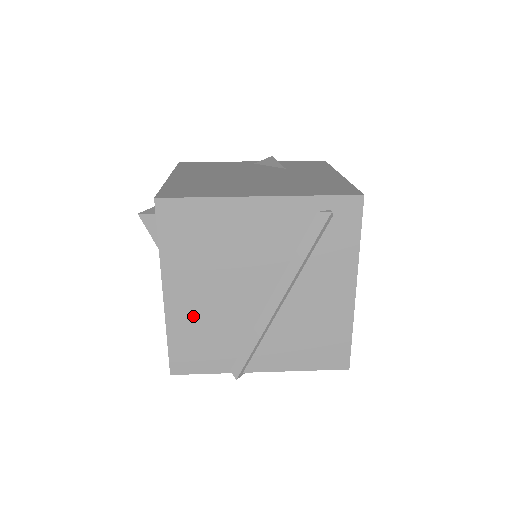
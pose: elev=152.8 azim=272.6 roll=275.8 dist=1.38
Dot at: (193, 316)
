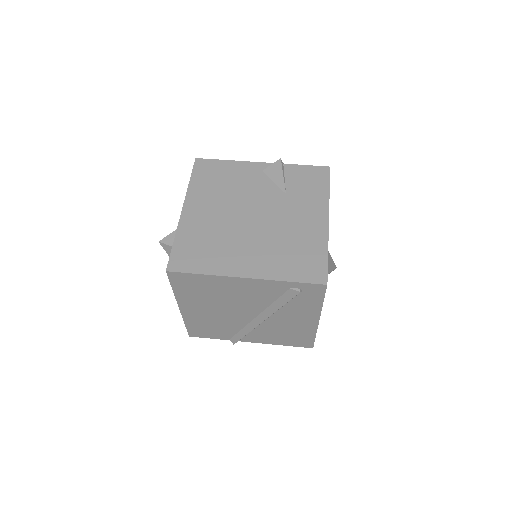
Dot at: (201, 318)
